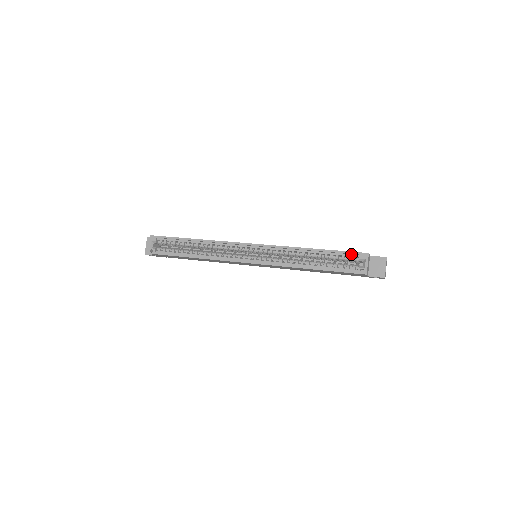
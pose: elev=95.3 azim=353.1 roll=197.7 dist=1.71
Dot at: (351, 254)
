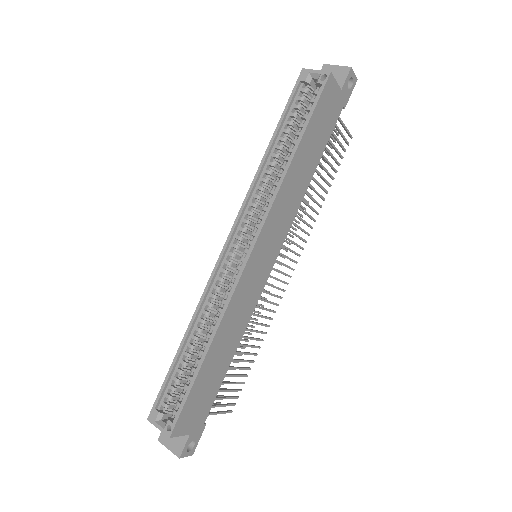
Dot at: (296, 95)
